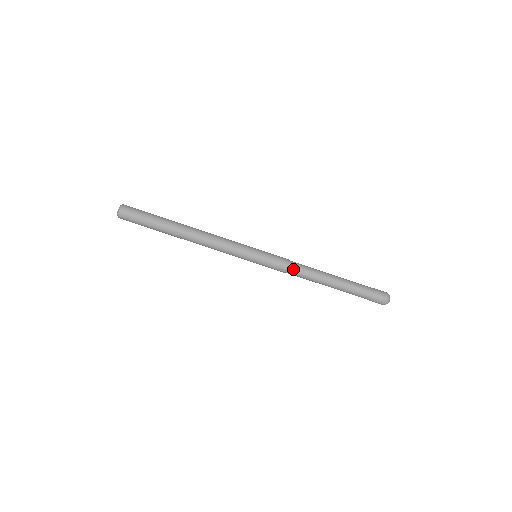
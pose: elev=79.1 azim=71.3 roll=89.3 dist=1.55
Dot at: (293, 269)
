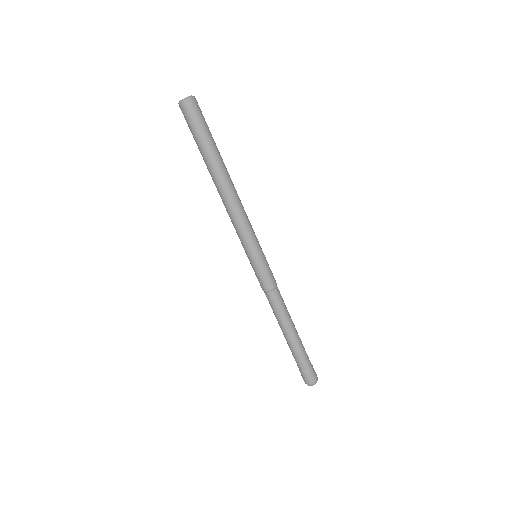
Dot at: (268, 297)
